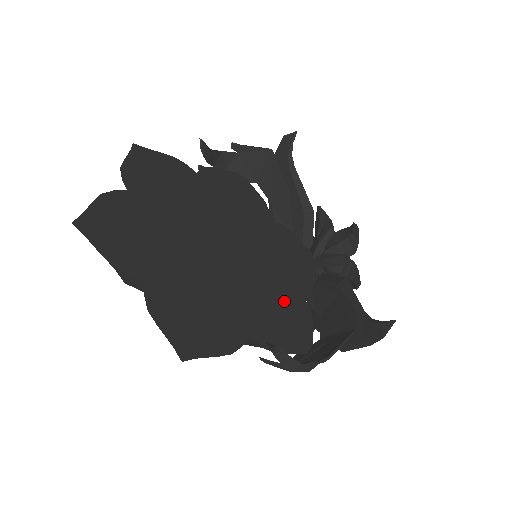
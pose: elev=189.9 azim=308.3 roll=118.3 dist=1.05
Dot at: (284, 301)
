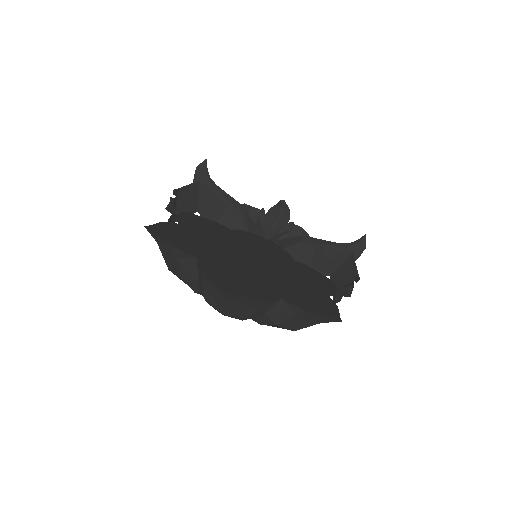
Dot at: (300, 268)
